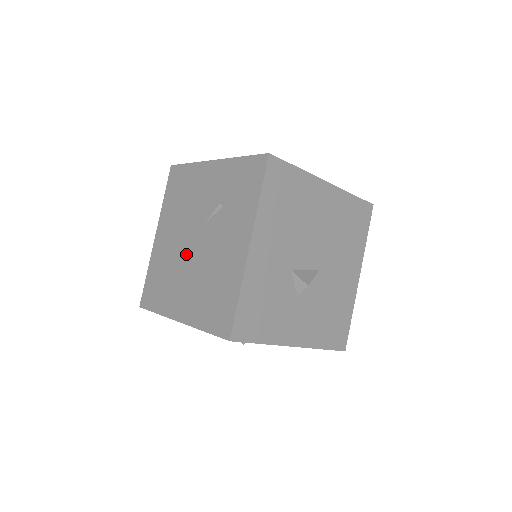
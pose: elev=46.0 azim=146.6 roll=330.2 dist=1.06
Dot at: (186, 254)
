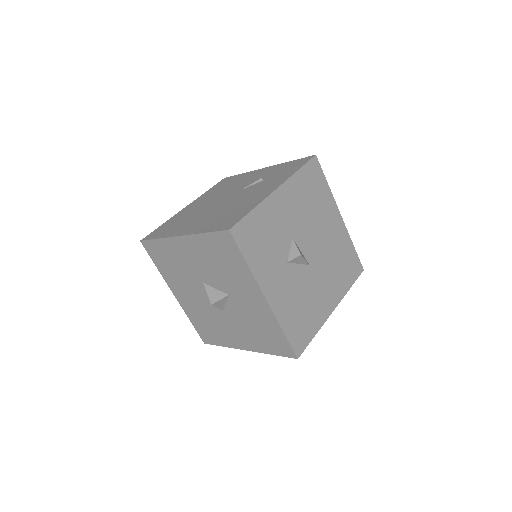
Dot at: (212, 206)
